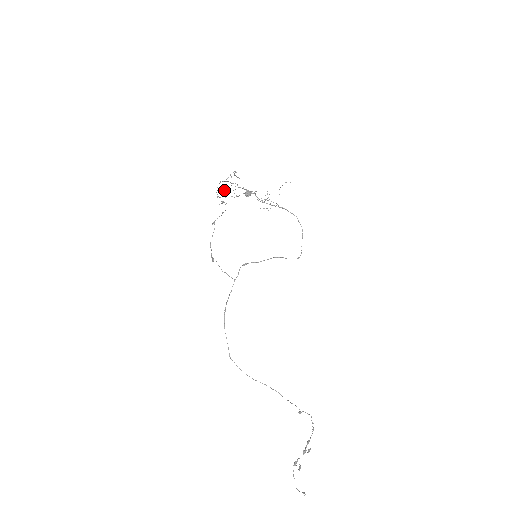
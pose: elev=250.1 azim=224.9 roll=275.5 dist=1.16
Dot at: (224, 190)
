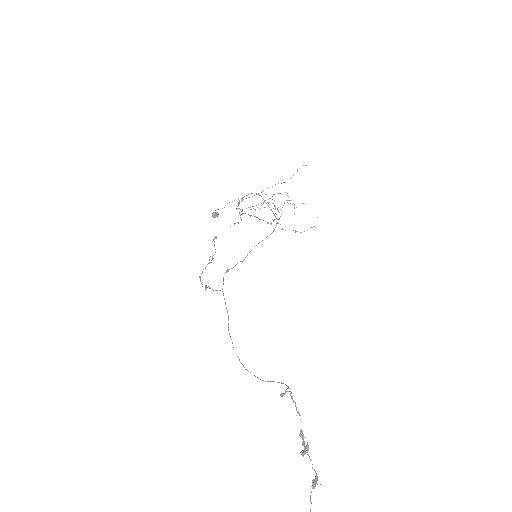
Dot at: occluded
